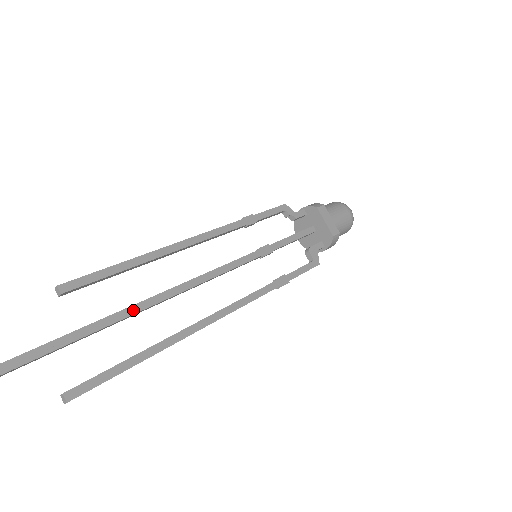
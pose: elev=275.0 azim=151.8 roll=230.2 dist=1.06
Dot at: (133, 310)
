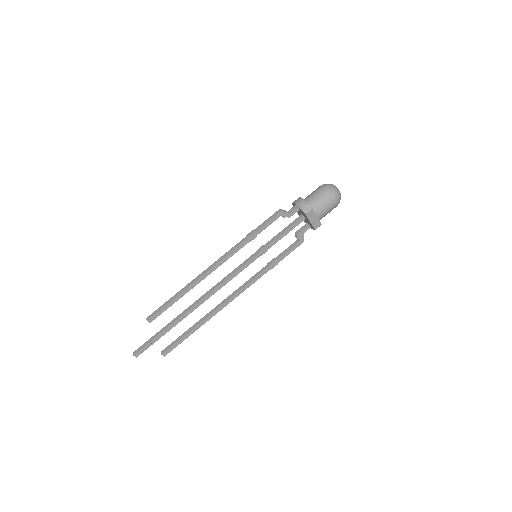
Dot at: (185, 316)
